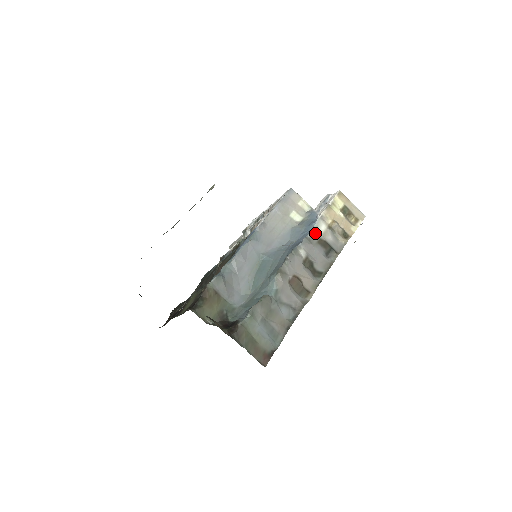
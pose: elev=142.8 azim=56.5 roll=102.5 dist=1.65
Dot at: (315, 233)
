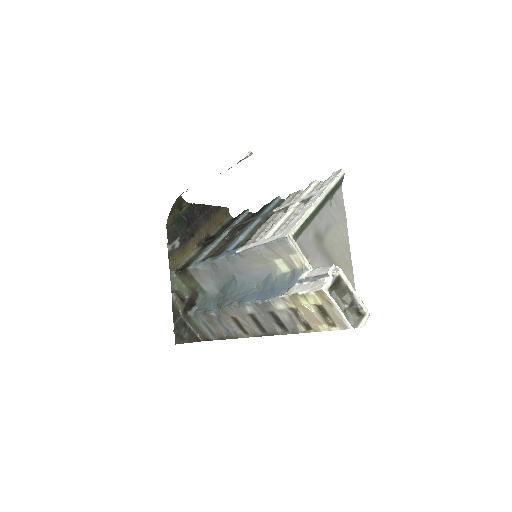
Dot at: (269, 305)
